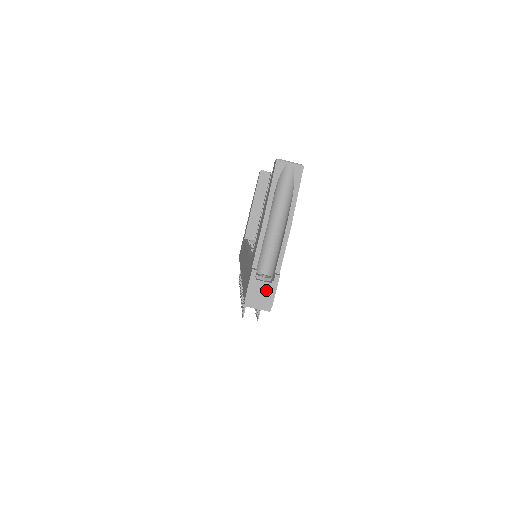
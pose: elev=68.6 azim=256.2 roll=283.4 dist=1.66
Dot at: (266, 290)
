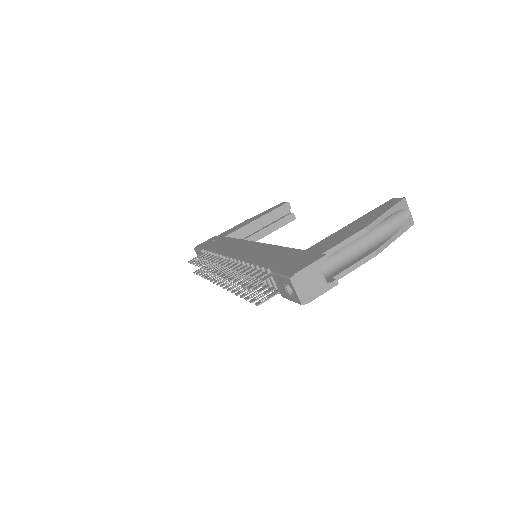
Dot at: (318, 284)
